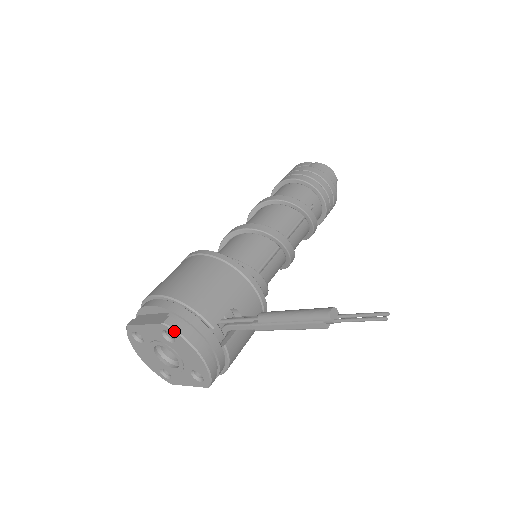
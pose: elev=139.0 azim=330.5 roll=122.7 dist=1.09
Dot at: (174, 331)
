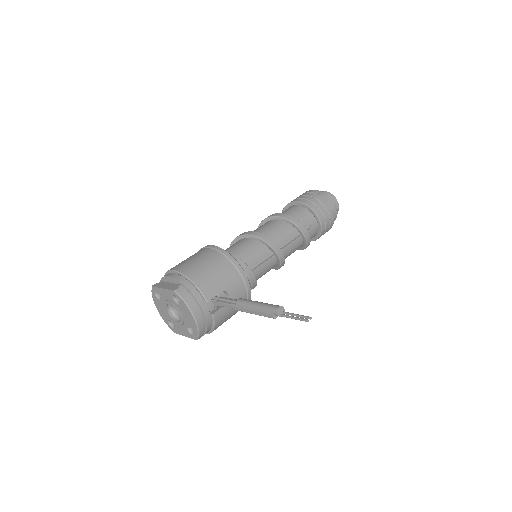
Dot at: (180, 297)
